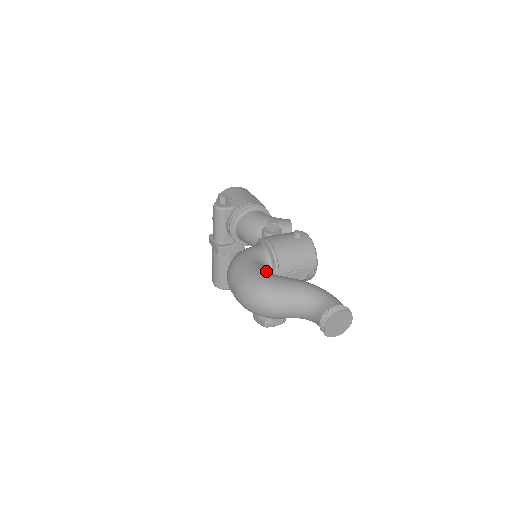
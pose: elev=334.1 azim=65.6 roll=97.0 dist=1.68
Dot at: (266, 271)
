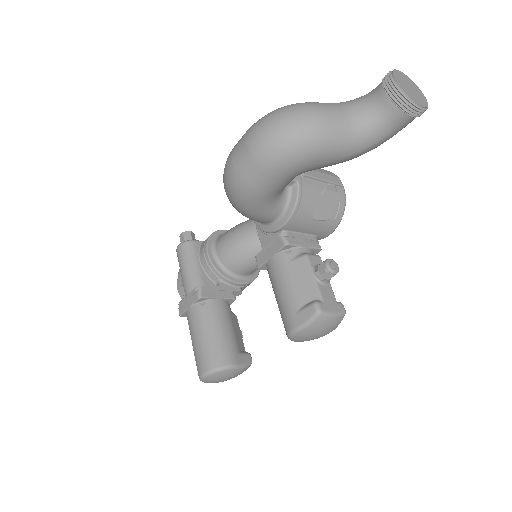
Dot at: occluded
